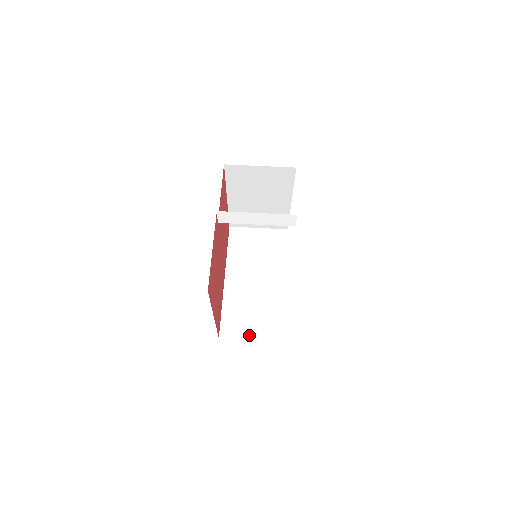
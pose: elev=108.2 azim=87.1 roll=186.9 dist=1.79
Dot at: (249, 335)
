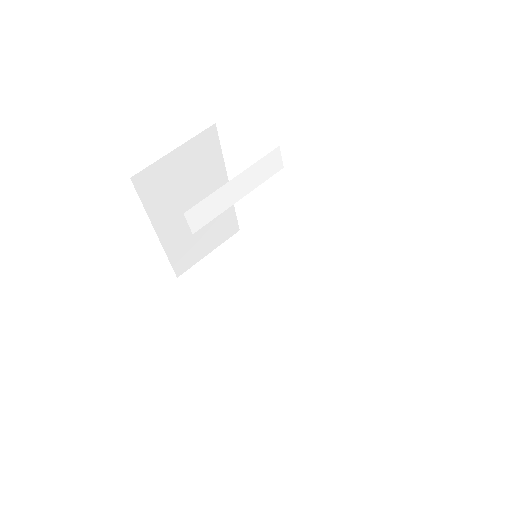
Dot at: (321, 359)
